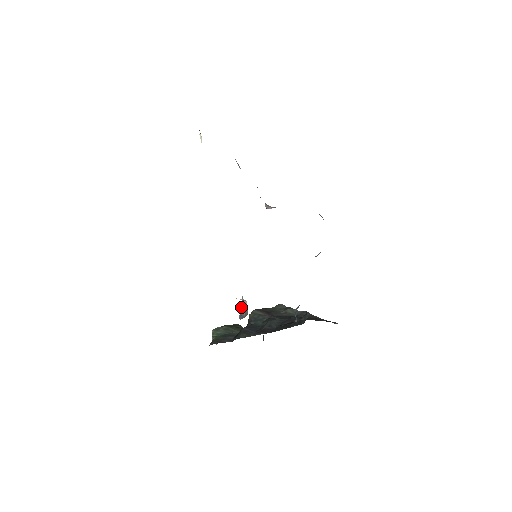
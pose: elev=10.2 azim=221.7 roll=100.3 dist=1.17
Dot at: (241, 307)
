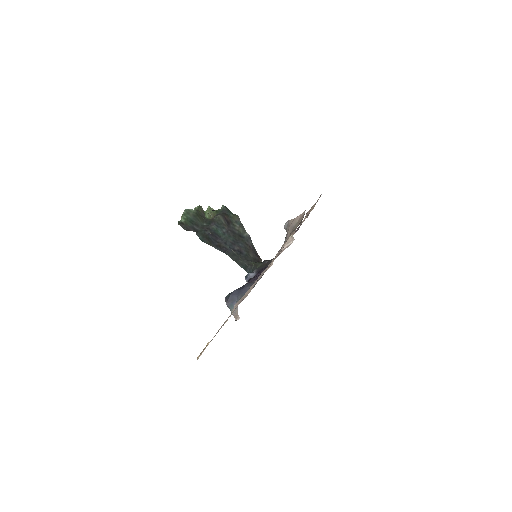
Dot at: (232, 303)
